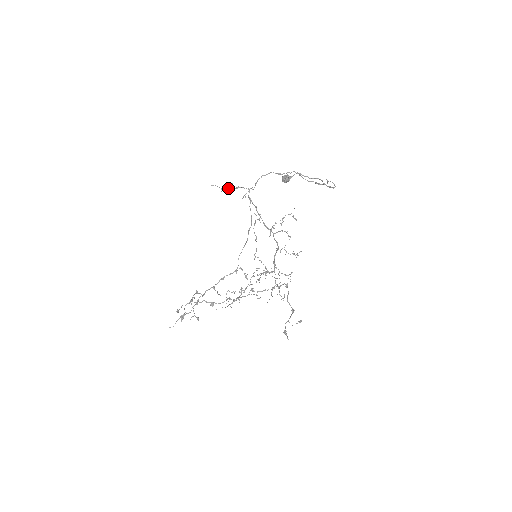
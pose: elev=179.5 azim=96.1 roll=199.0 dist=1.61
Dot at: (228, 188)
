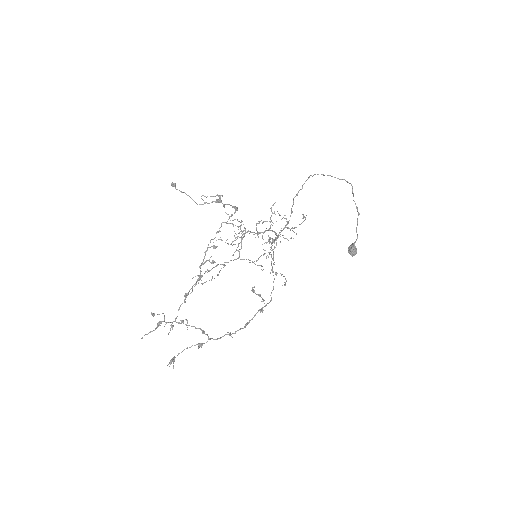
Dot at: occluded
